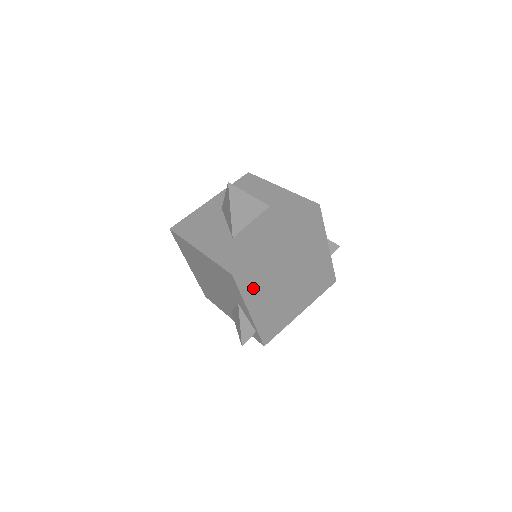
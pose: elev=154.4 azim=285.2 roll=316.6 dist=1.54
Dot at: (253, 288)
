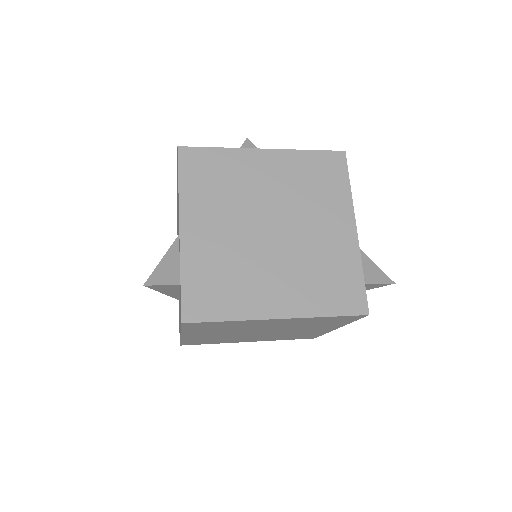
Dot at: (201, 192)
